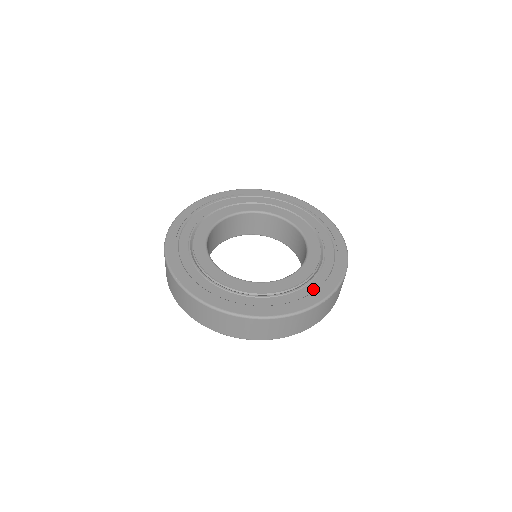
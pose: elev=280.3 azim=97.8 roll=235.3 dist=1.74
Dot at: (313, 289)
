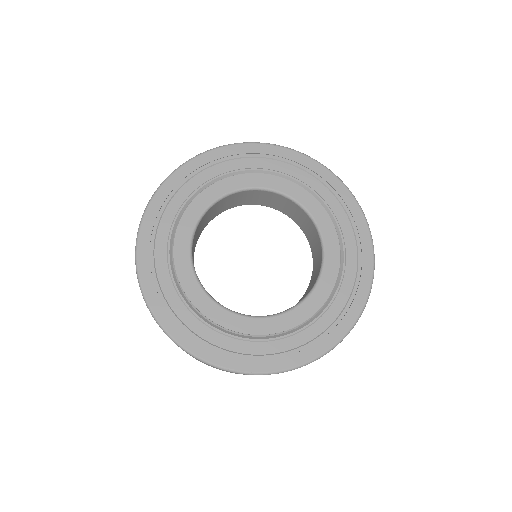
Dot at: (354, 245)
